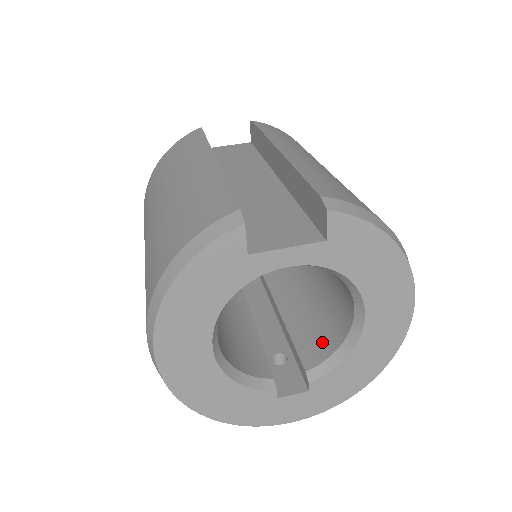
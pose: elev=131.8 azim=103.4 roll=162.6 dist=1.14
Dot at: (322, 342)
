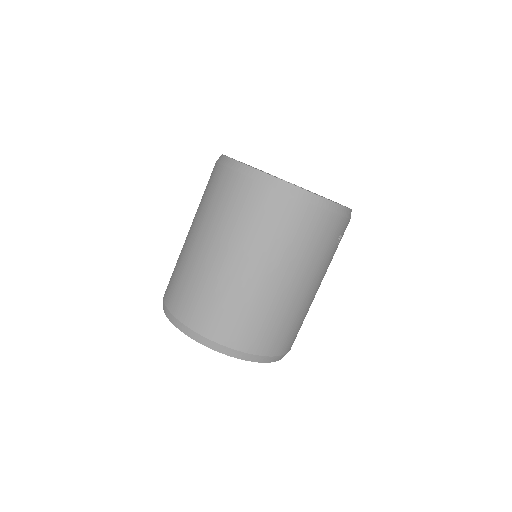
Dot at: occluded
